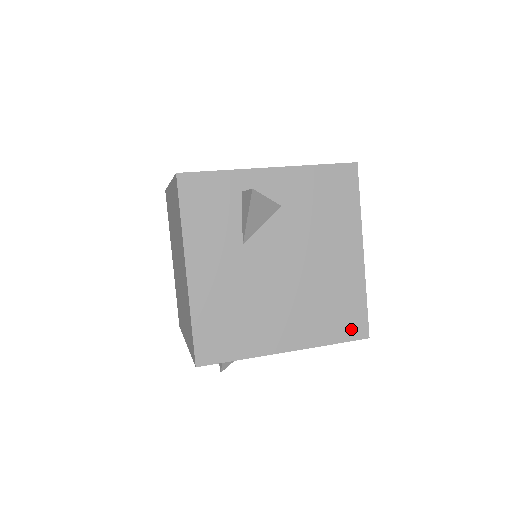
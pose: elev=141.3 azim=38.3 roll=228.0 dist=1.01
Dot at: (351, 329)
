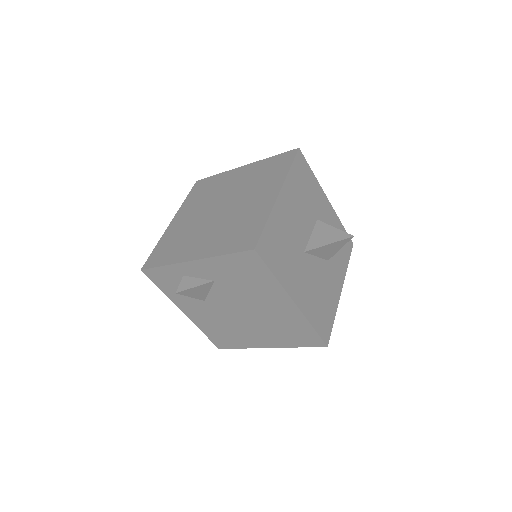
Dot at: (309, 341)
